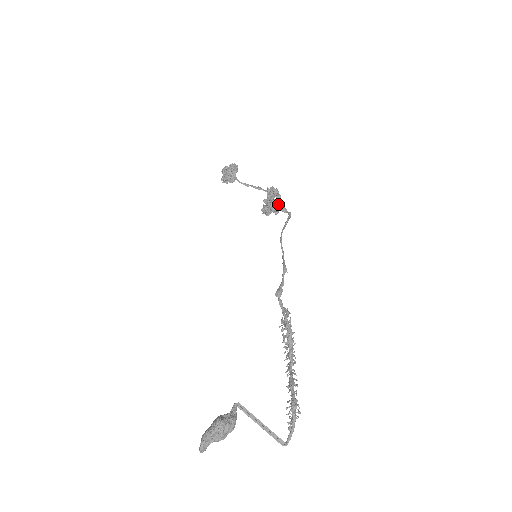
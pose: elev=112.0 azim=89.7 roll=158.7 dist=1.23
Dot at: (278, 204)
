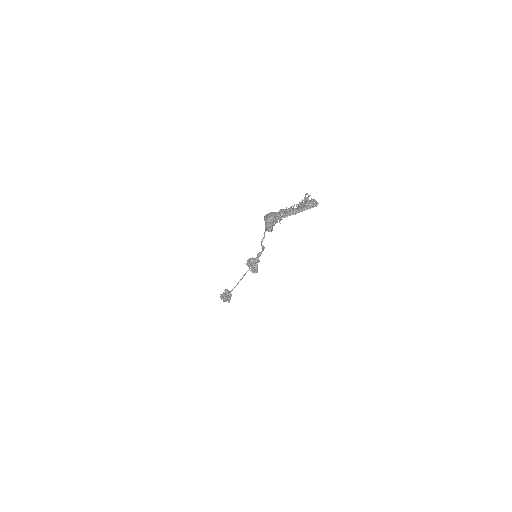
Dot at: occluded
